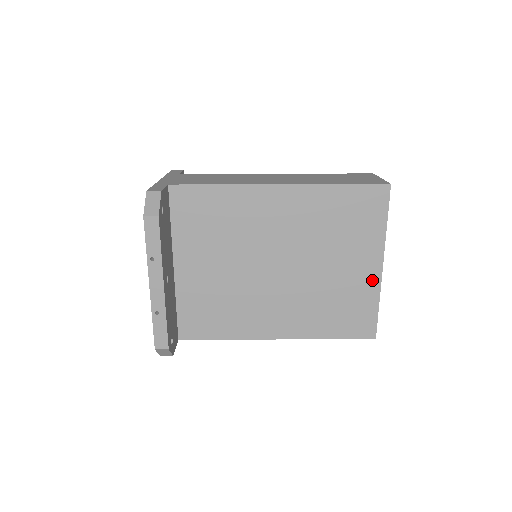
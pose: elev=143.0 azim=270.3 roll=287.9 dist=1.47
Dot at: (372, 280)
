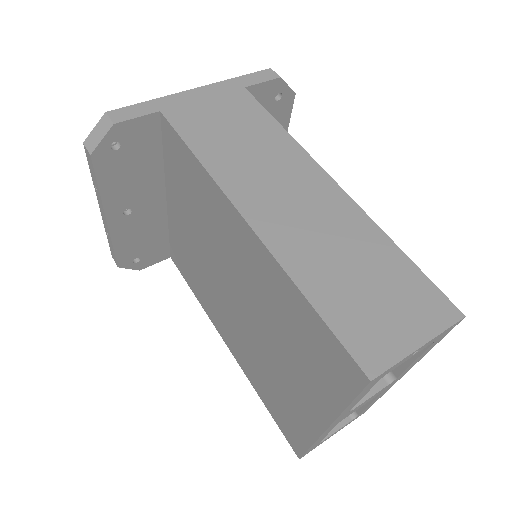
Dot at: (311, 423)
